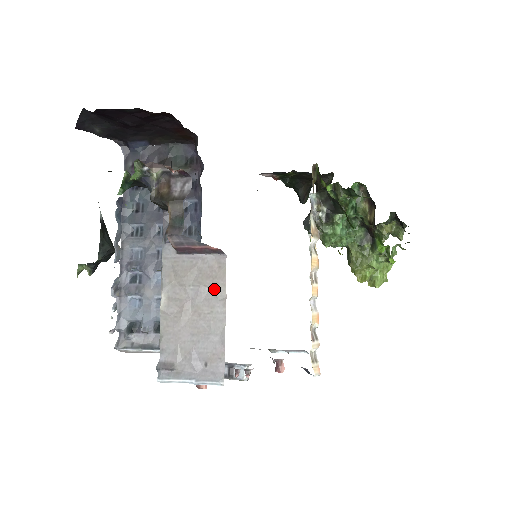
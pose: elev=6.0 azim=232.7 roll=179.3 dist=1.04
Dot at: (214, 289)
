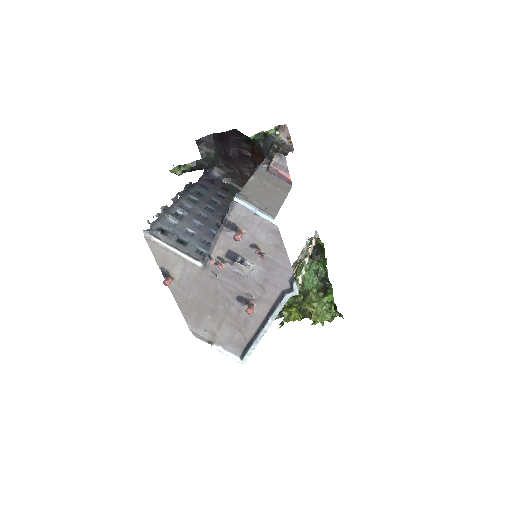
Dot at: (282, 191)
